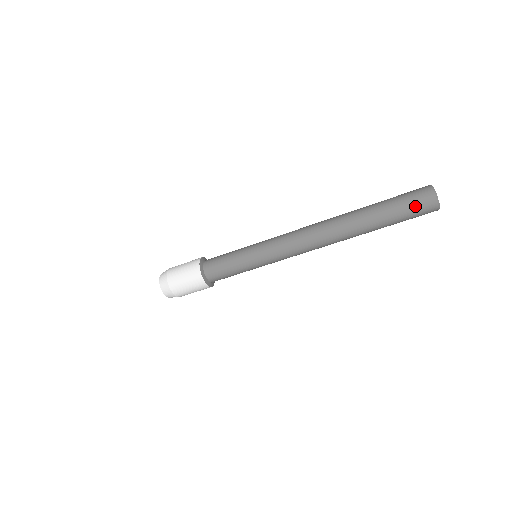
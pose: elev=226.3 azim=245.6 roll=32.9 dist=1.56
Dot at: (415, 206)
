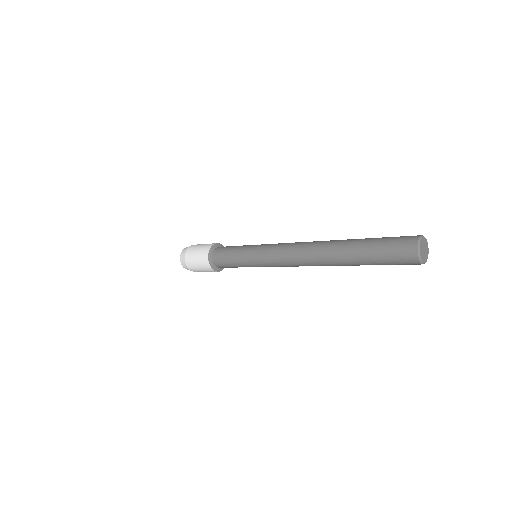
Dot at: occluded
